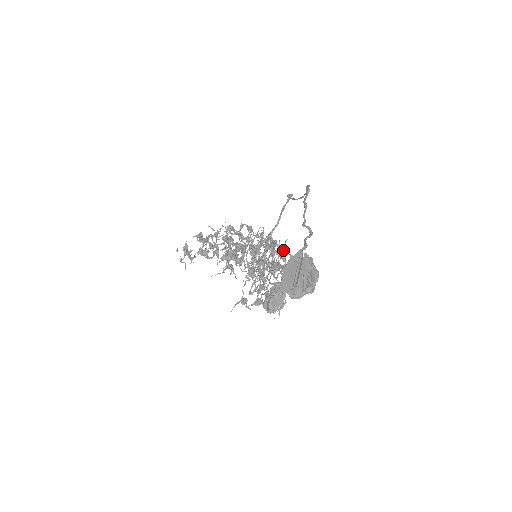
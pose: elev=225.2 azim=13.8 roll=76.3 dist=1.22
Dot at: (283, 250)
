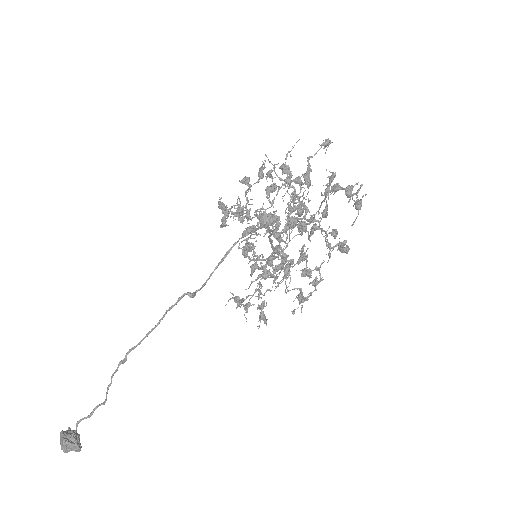
Dot at: occluded
